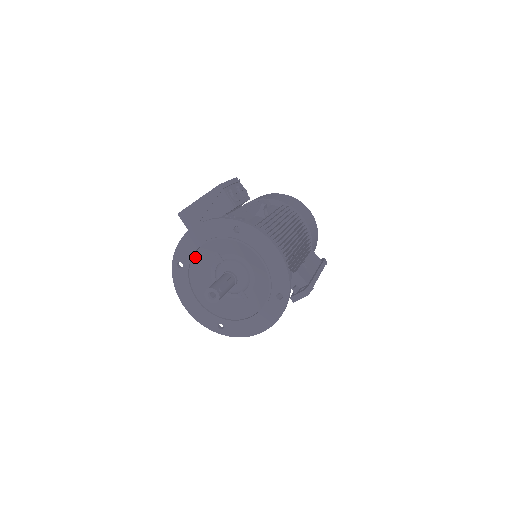
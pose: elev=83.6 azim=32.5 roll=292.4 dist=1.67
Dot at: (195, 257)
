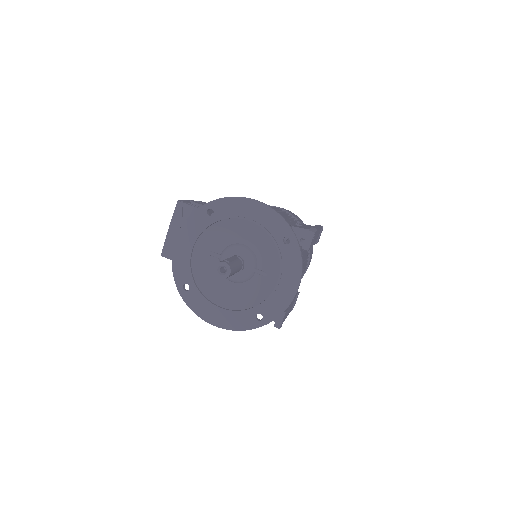
Dot at: (194, 269)
